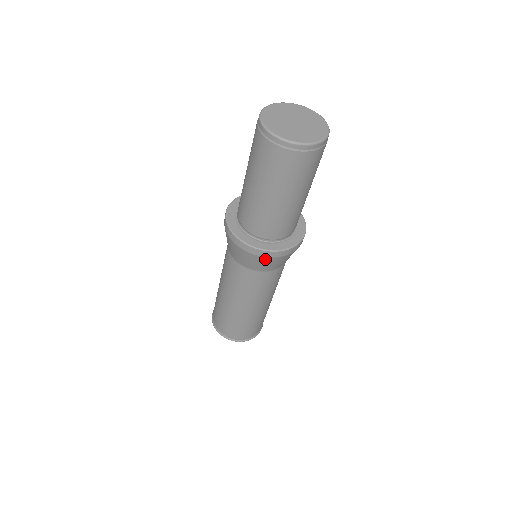
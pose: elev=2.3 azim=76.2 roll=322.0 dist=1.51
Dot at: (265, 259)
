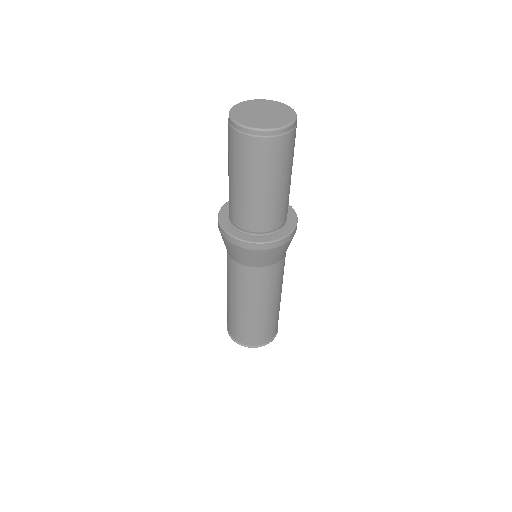
Dot at: (283, 246)
